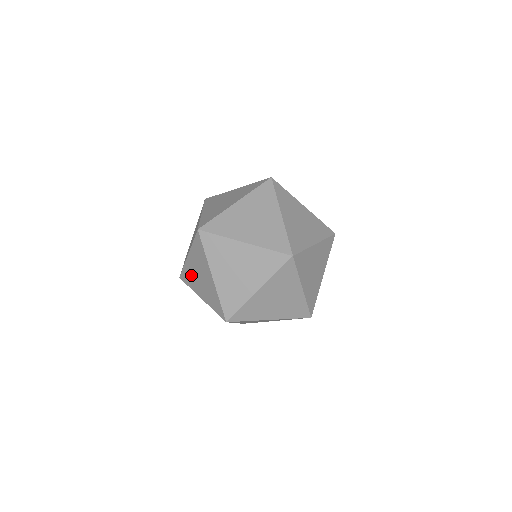
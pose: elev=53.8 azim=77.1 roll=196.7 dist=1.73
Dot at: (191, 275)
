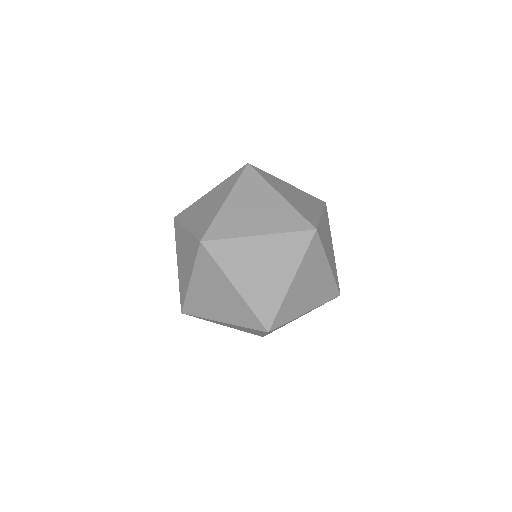
Dot at: (180, 240)
